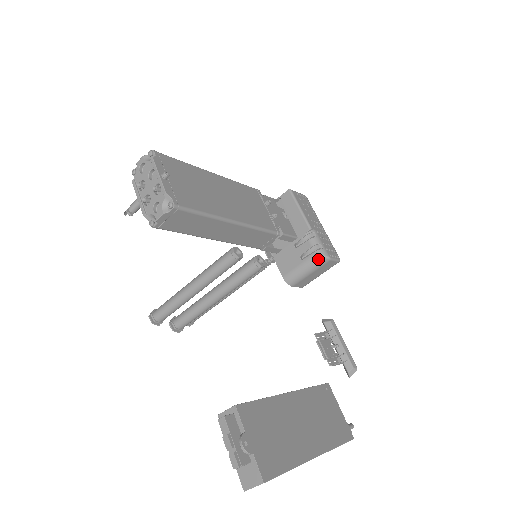
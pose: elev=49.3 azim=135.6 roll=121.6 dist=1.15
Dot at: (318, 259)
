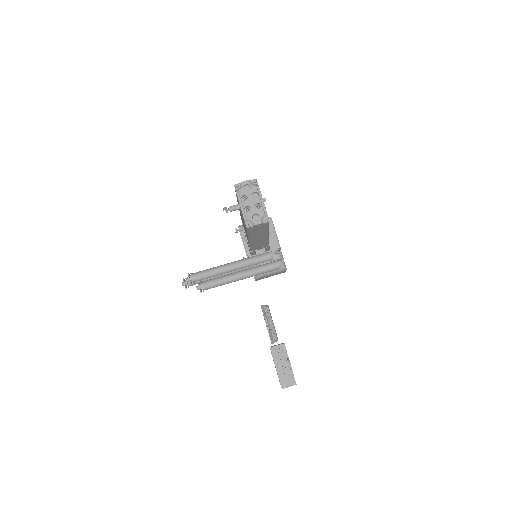
Dot at: (281, 268)
